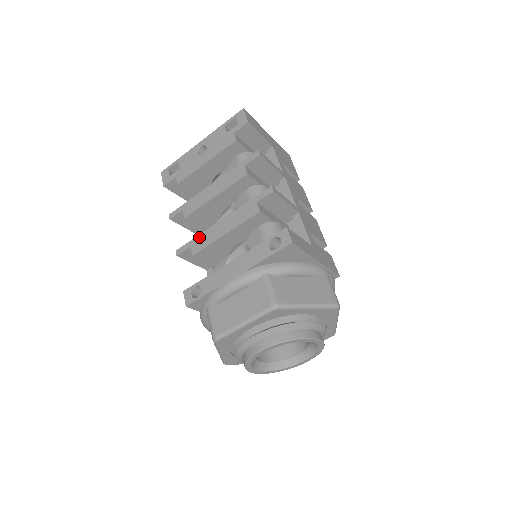
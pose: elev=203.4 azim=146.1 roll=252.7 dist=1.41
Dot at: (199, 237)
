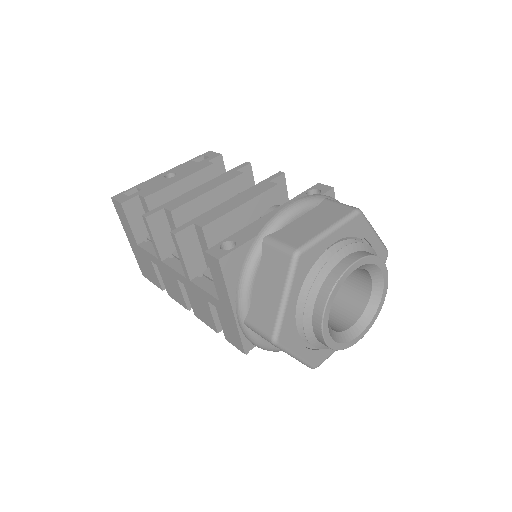
Dot at: (204, 214)
